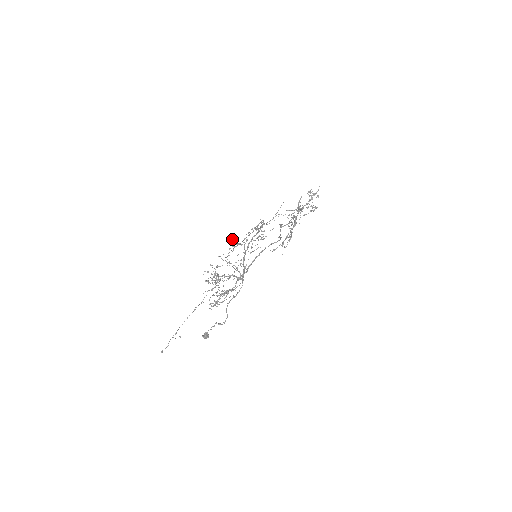
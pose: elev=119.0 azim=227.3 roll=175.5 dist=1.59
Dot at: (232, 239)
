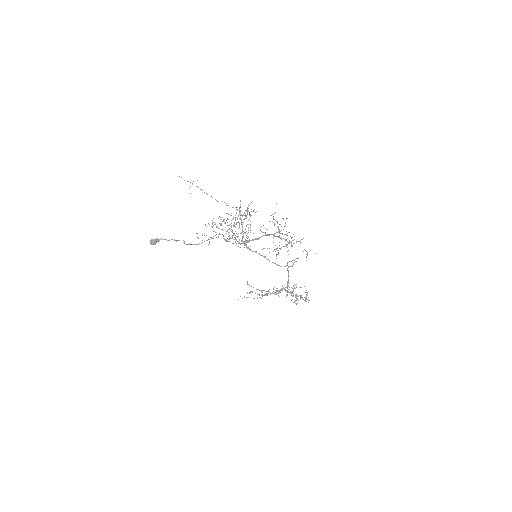
Dot at: (283, 218)
